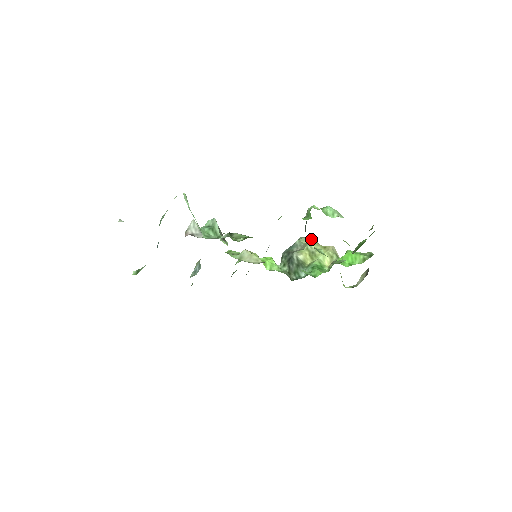
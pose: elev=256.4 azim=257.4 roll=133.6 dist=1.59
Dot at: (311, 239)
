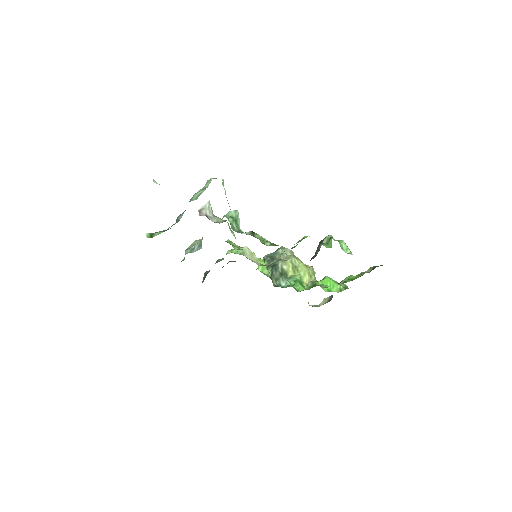
Dot at: (291, 252)
